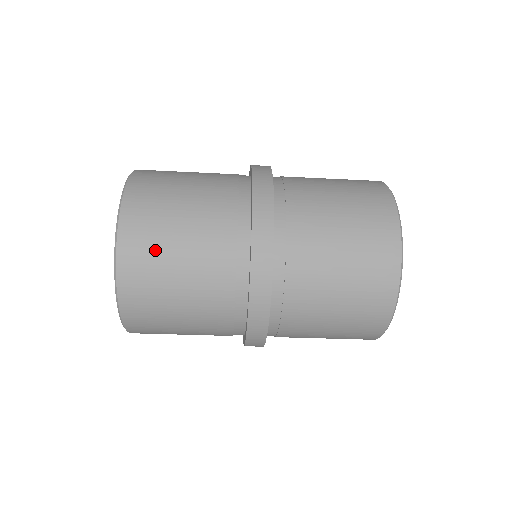
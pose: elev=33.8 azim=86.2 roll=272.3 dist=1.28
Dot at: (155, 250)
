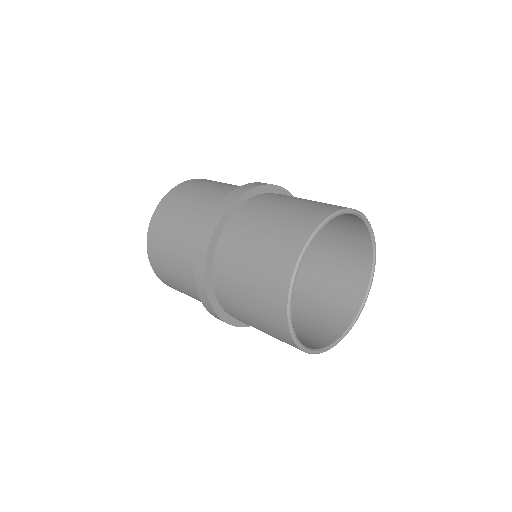
Dot at: (161, 255)
